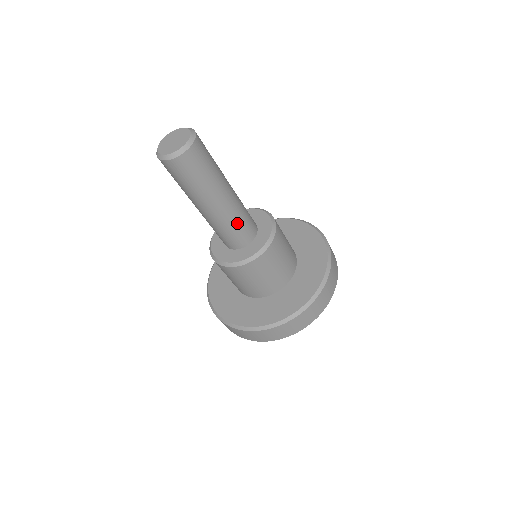
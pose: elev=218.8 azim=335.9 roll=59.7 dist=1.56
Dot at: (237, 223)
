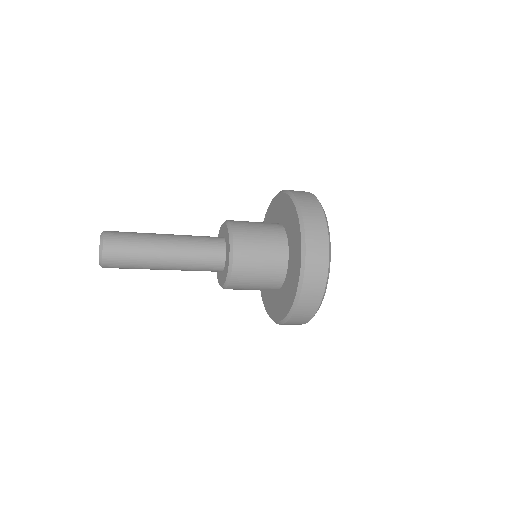
Dot at: (197, 258)
